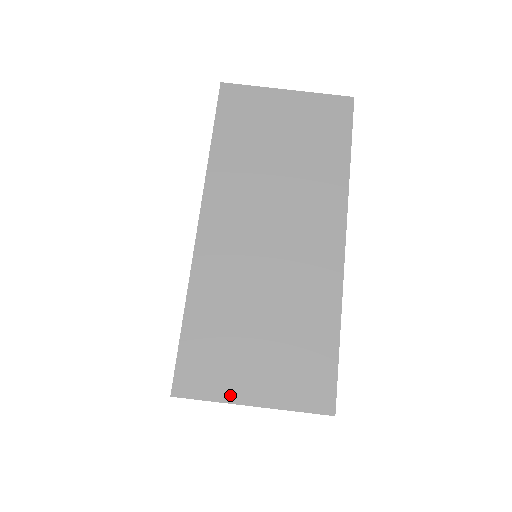
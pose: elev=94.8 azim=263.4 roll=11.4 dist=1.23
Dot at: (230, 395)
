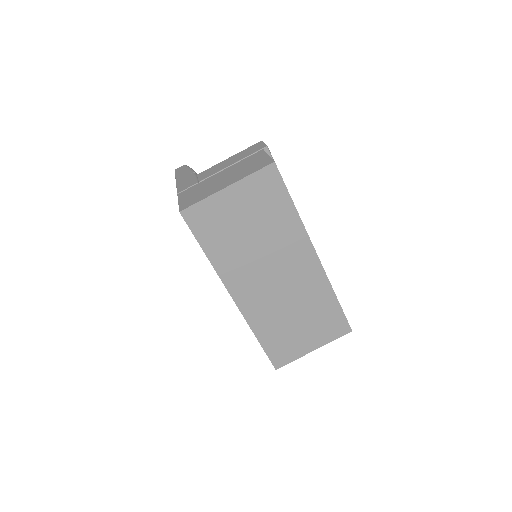
Dot at: (301, 353)
